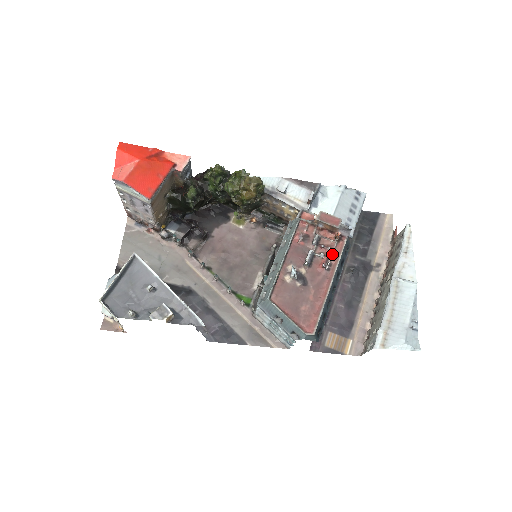
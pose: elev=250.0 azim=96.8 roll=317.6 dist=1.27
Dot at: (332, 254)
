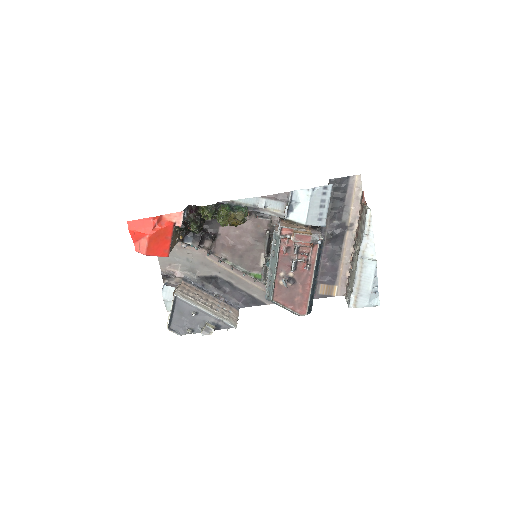
Dot at: (310, 257)
